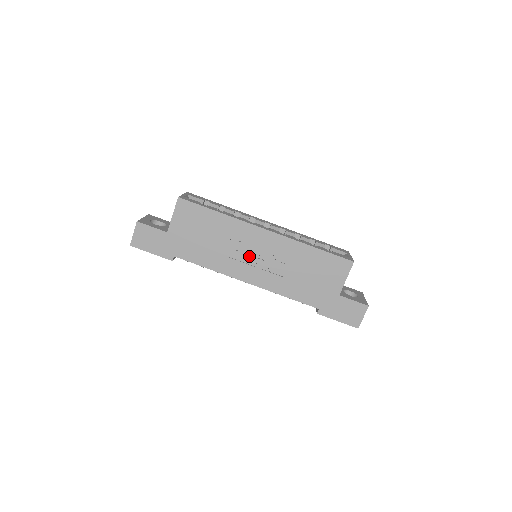
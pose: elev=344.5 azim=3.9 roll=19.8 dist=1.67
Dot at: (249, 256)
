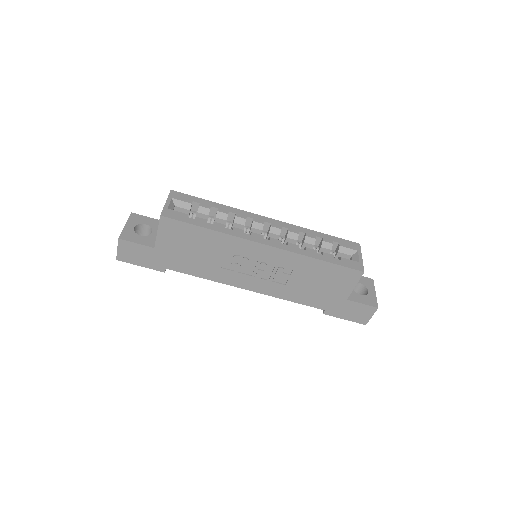
Dot at: (248, 267)
